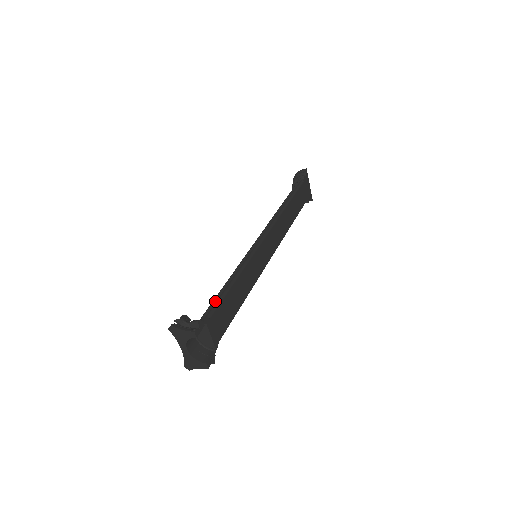
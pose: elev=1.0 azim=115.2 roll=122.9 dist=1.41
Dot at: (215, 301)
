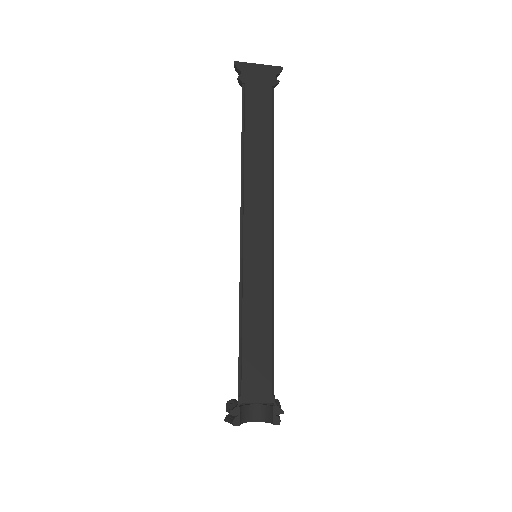
Dot at: occluded
